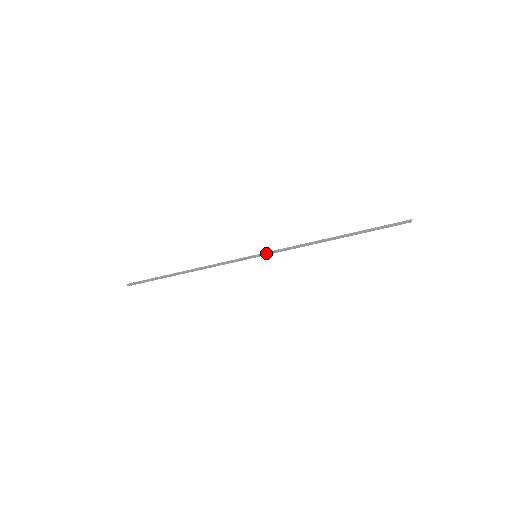
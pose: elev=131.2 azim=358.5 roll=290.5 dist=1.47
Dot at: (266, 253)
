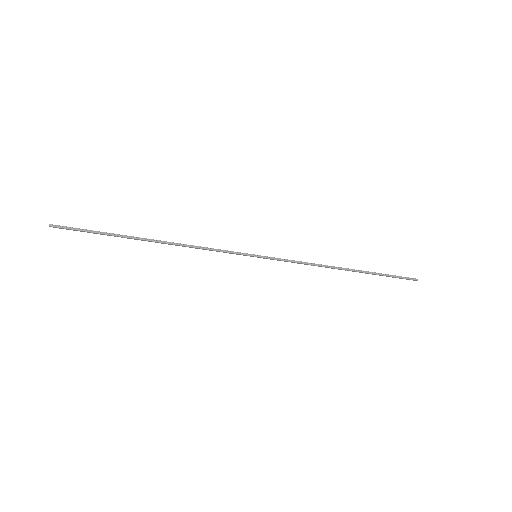
Dot at: (270, 258)
